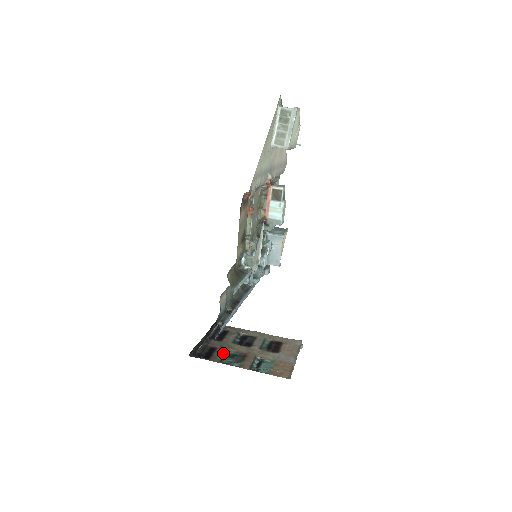
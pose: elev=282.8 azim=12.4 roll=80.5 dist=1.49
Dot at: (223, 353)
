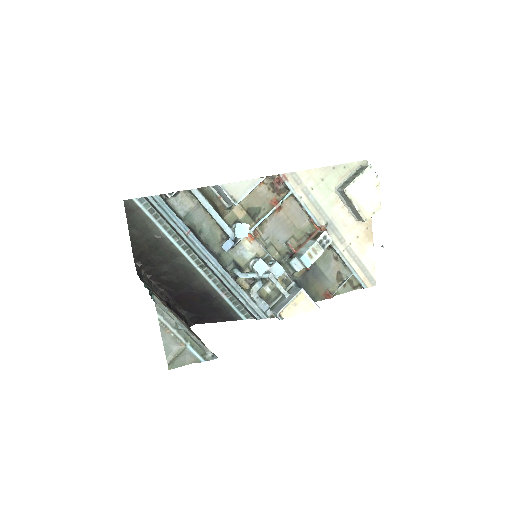
Dot at: (154, 292)
